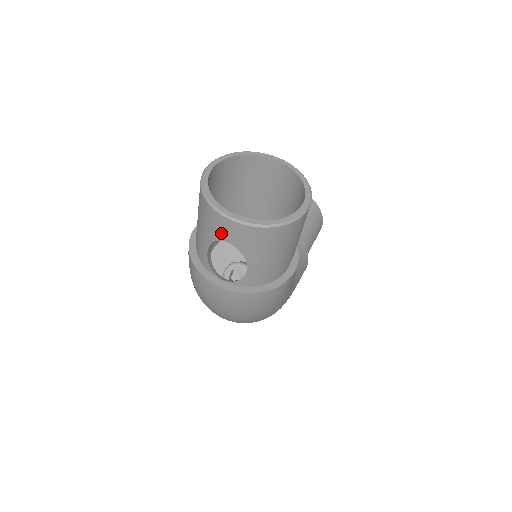
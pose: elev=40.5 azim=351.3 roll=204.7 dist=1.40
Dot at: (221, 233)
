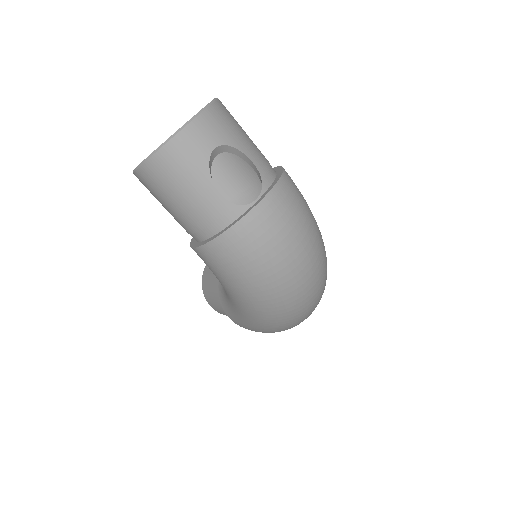
Dot at: (202, 148)
